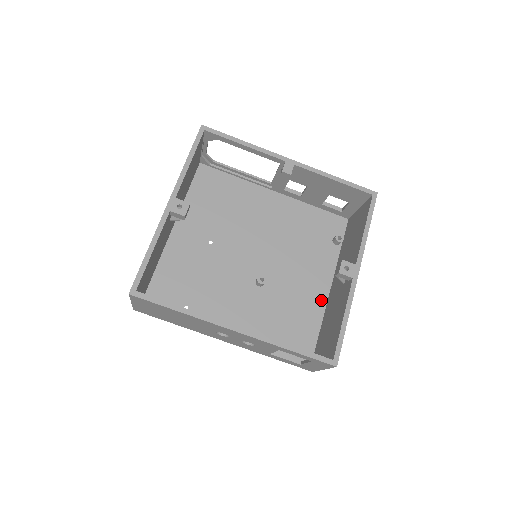
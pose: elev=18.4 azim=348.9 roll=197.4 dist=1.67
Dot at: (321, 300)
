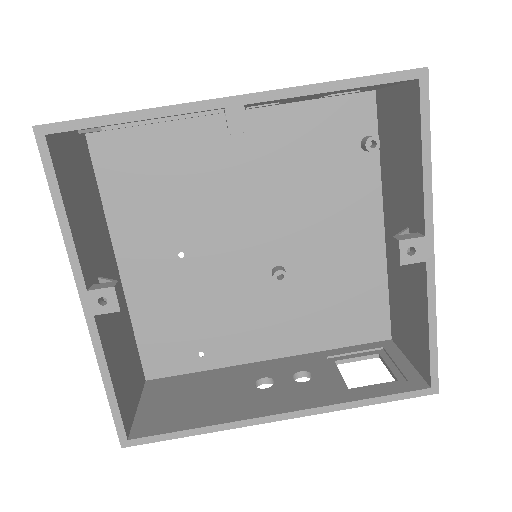
Dot at: (376, 251)
